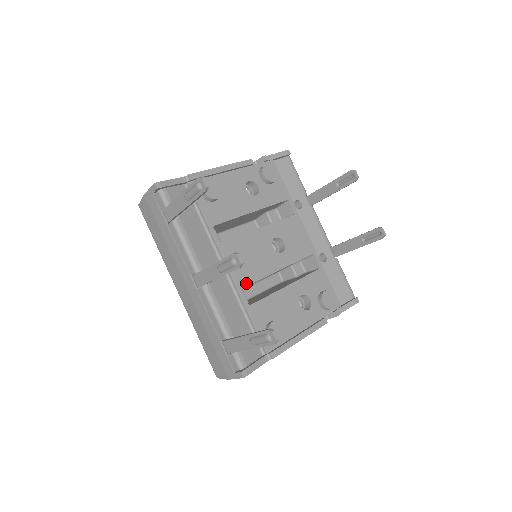
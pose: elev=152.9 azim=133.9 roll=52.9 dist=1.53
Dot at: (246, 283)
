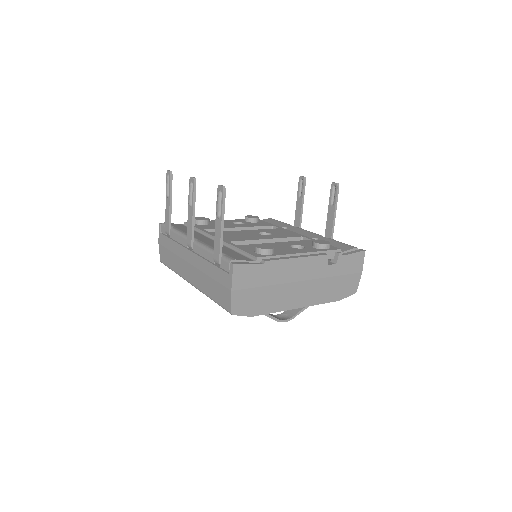
Dot at: (234, 241)
